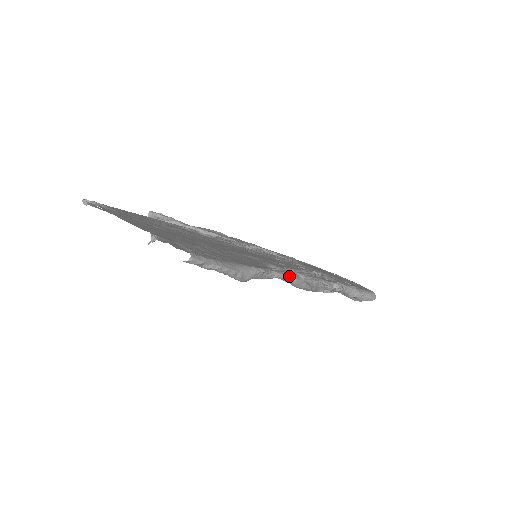
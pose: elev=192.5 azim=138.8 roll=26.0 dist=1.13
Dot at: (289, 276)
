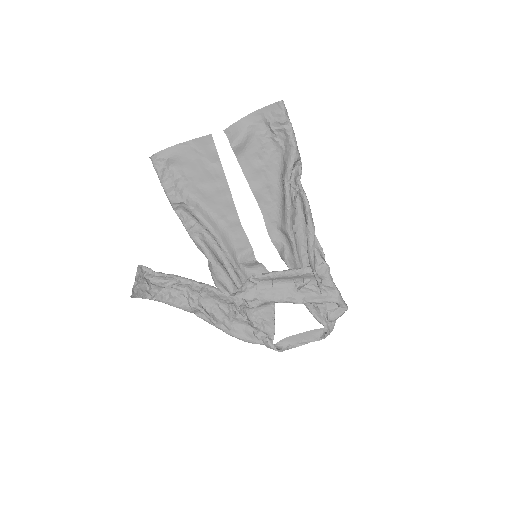
Dot at: (307, 200)
